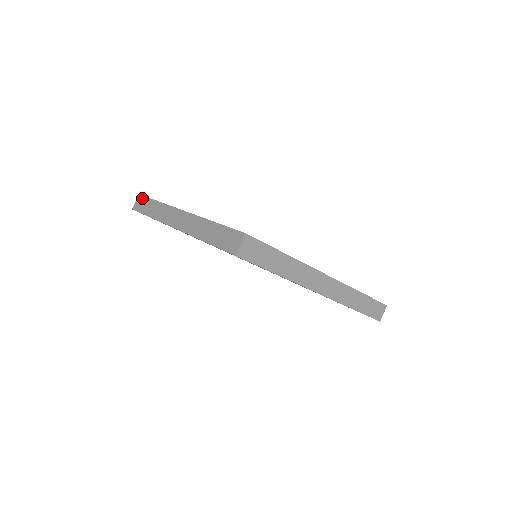
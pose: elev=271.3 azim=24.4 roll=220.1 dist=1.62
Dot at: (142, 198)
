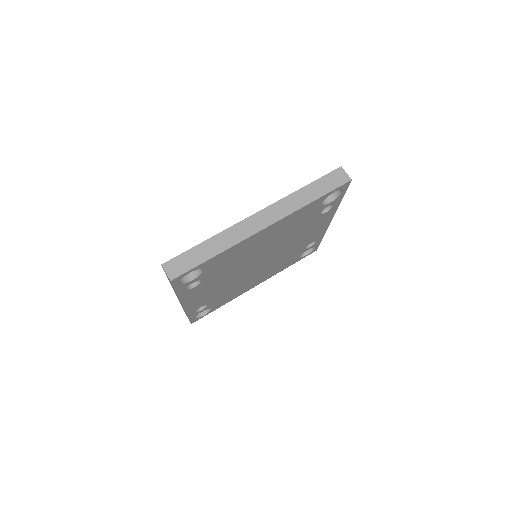
Dot at: (175, 260)
